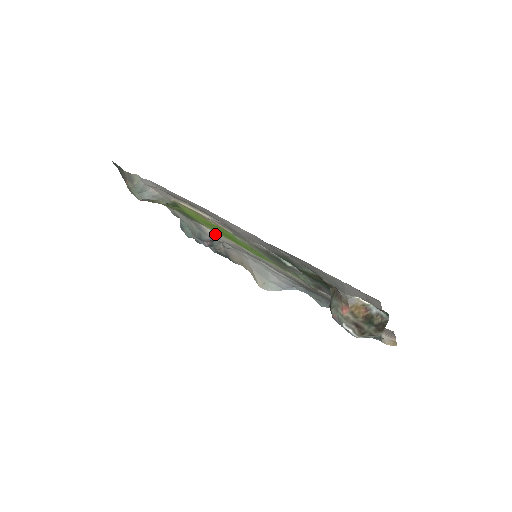
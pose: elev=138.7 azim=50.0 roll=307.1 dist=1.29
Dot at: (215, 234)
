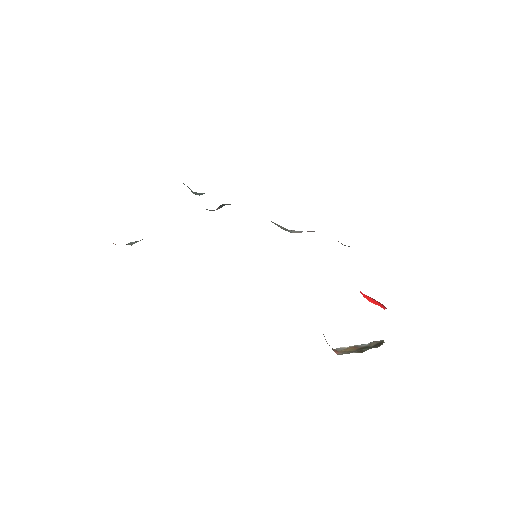
Dot at: occluded
